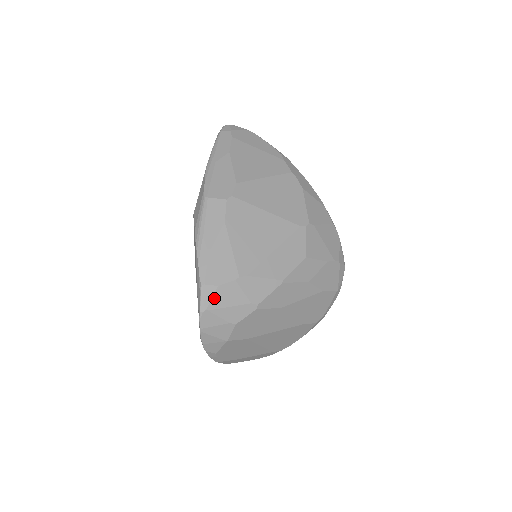
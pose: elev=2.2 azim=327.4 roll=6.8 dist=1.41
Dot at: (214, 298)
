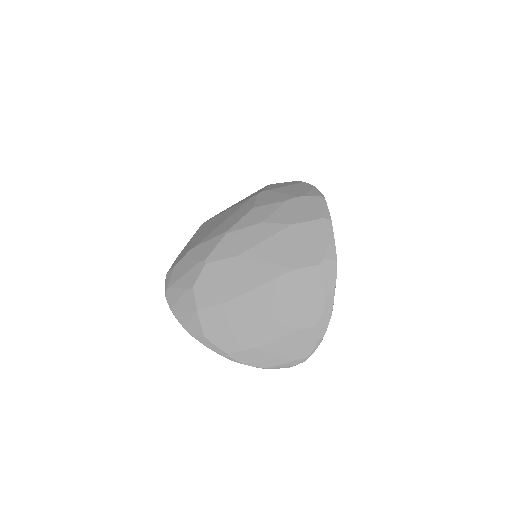
Dot at: (172, 277)
